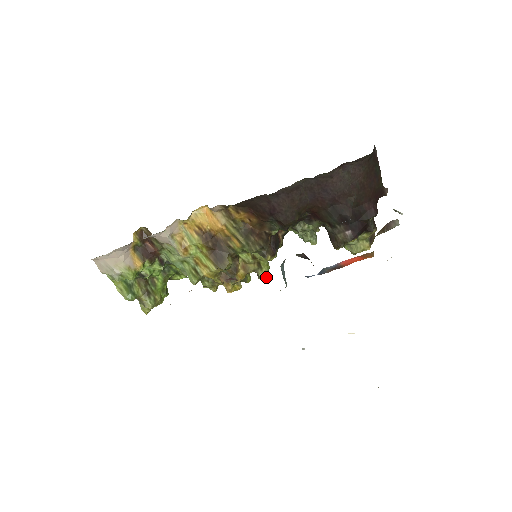
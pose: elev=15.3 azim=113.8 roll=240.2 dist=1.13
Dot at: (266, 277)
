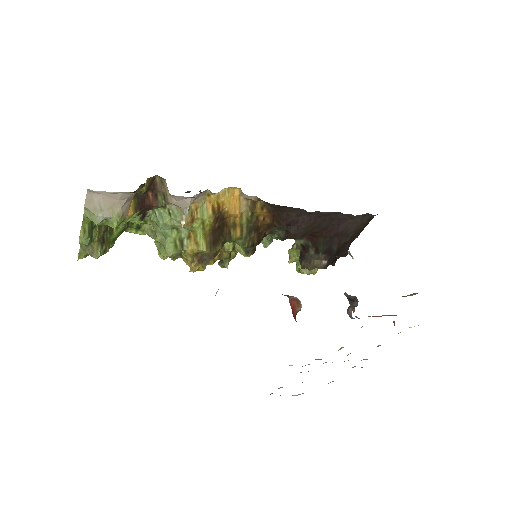
Dot at: (226, 267)
